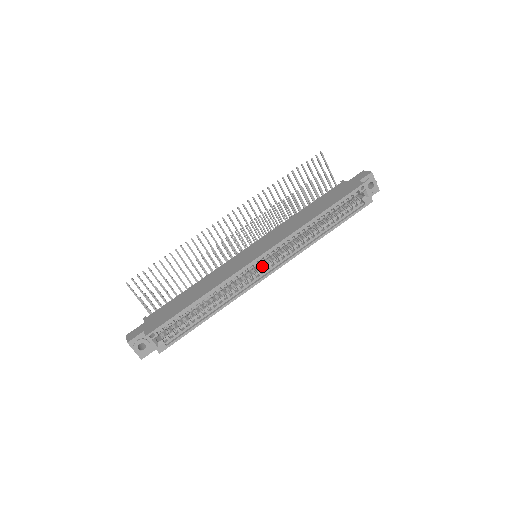
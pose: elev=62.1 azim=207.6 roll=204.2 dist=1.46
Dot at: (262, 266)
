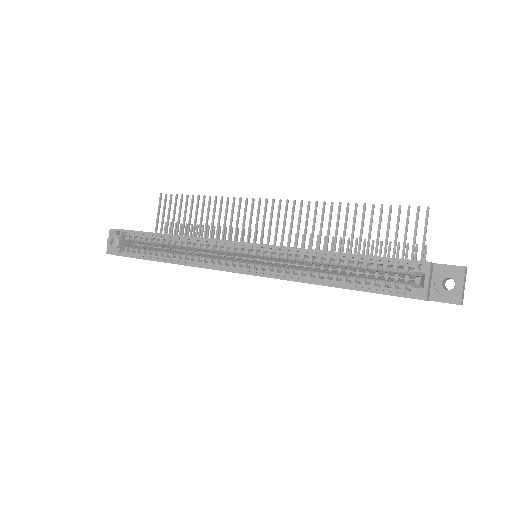
Dot at: occluded
